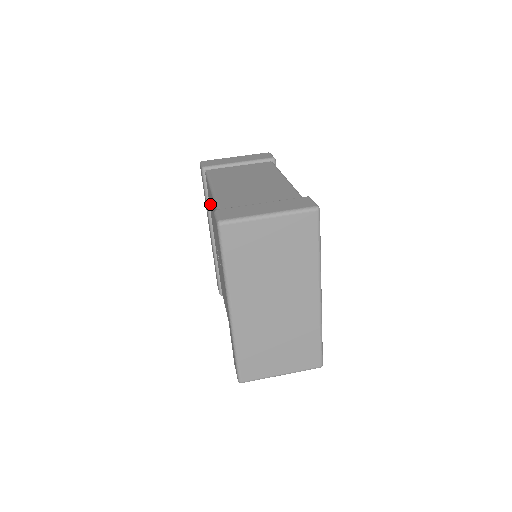
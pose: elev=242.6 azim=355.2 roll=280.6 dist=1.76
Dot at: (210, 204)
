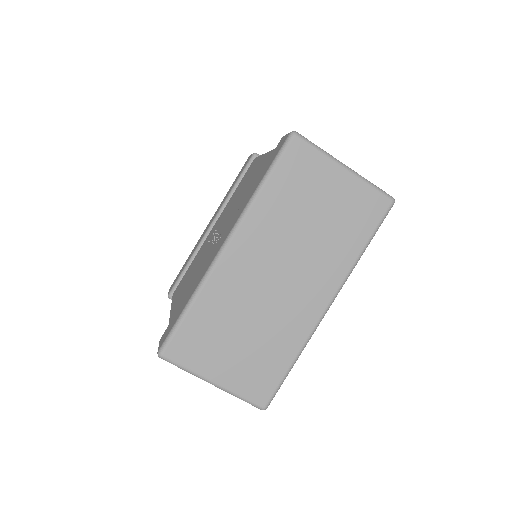
Dot at: (241, 183)
